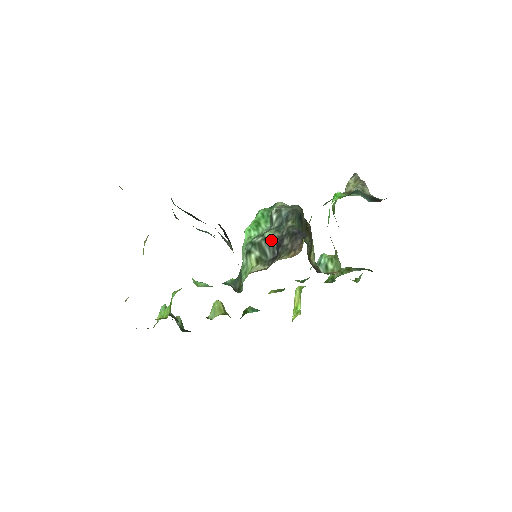
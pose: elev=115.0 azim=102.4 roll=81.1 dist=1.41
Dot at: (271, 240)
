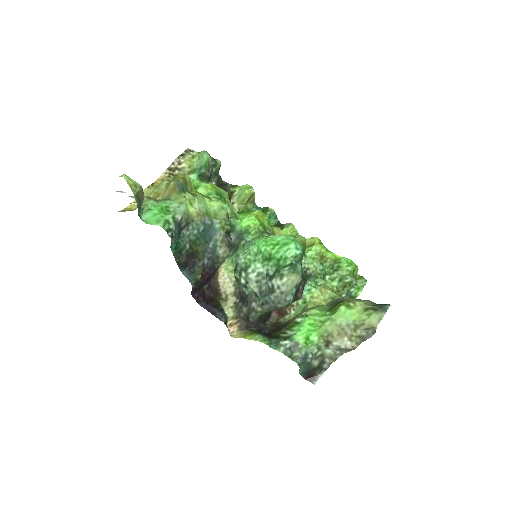
Dot at: (247, 291)
